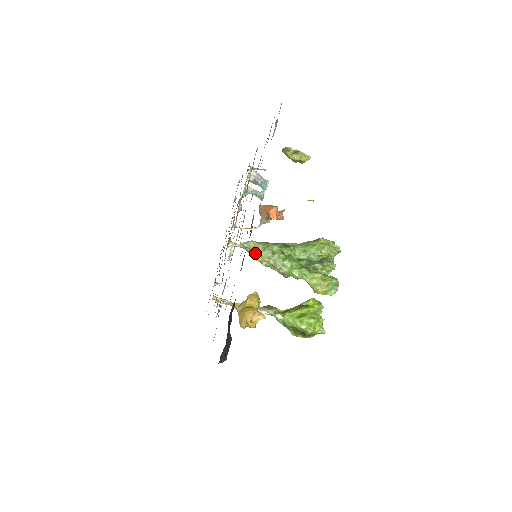
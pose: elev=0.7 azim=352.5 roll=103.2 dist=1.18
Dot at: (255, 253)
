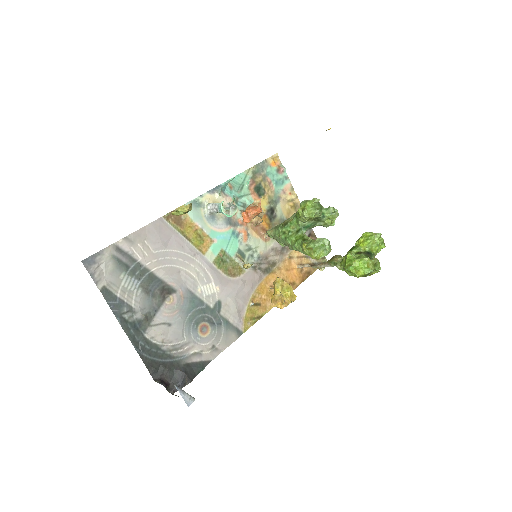
Dot at: occluded
